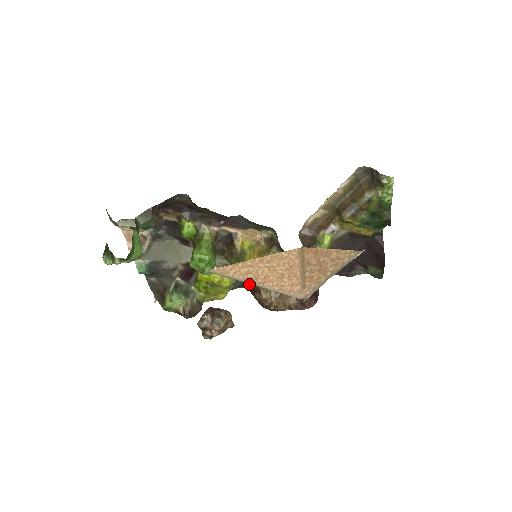
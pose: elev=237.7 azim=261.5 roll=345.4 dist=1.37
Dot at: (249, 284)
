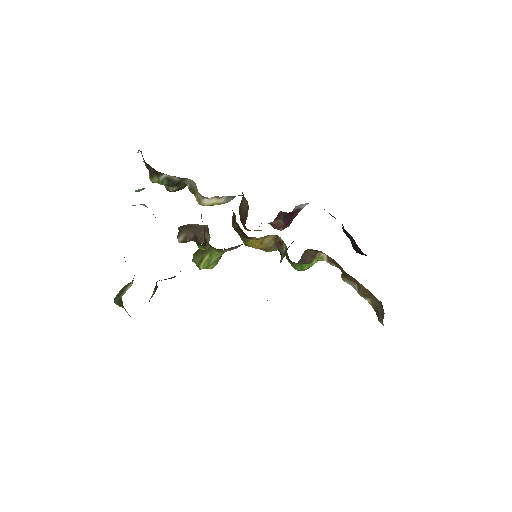
Dot at: (242, 206)
